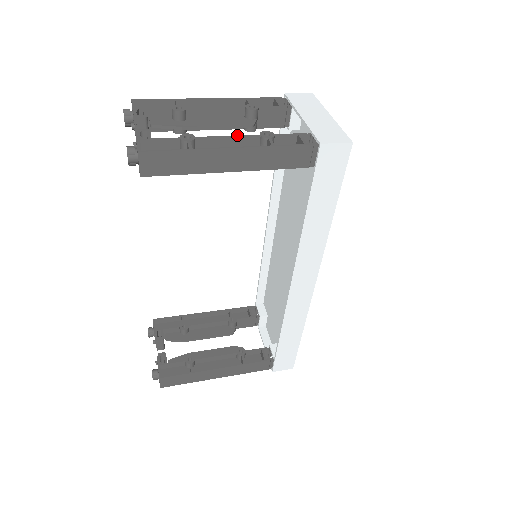
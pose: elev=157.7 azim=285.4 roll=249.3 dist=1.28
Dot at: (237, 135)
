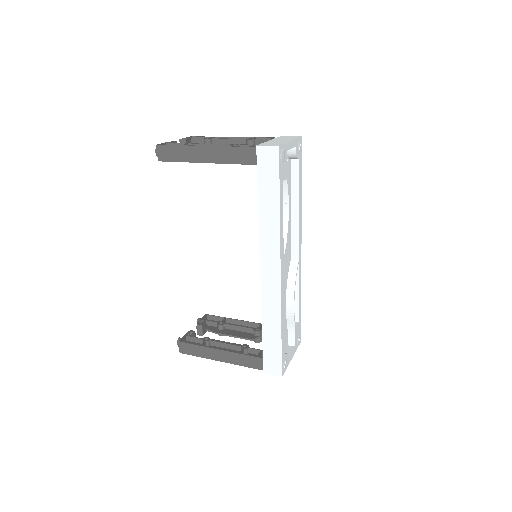
Dot at: (217, 144)
